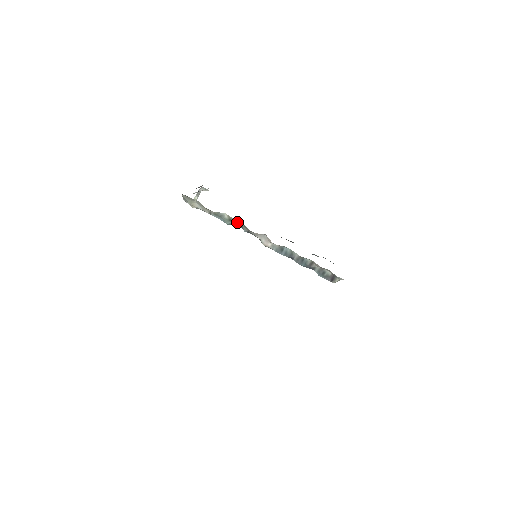
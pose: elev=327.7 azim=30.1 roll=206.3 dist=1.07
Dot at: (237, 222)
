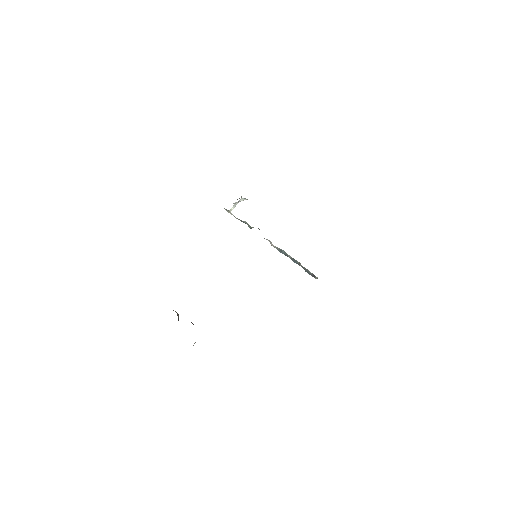
Dot at: occluded
